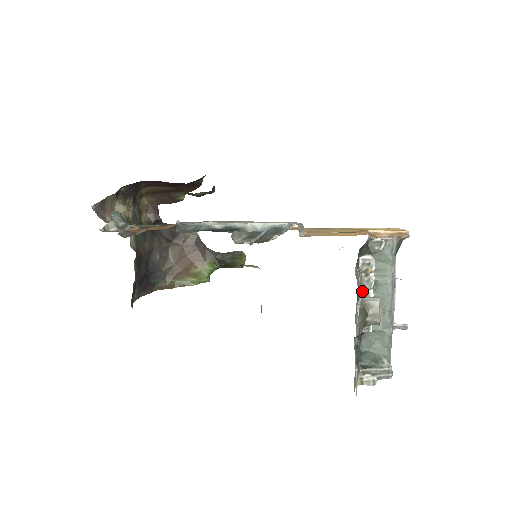
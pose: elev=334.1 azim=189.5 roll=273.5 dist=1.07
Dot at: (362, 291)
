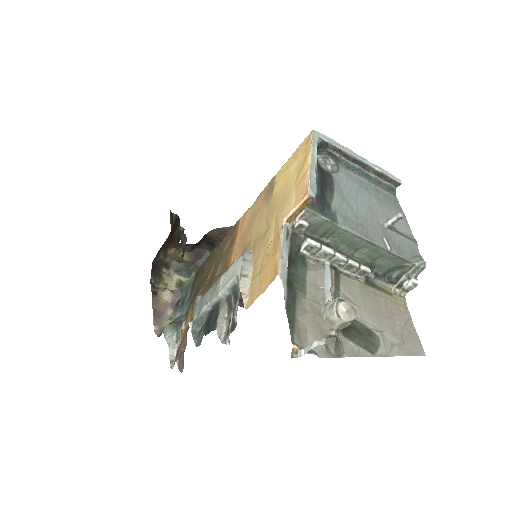
Dot at: (331, 262)
